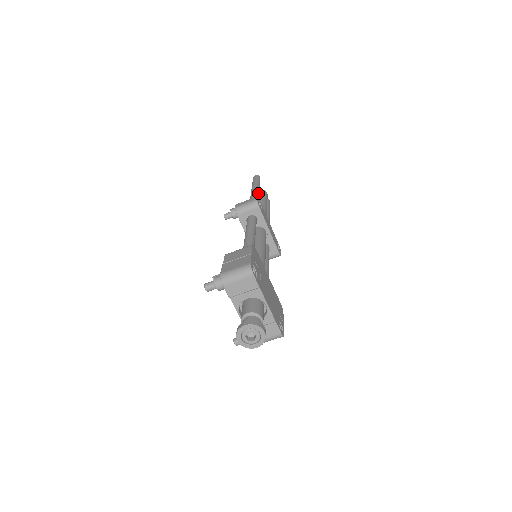
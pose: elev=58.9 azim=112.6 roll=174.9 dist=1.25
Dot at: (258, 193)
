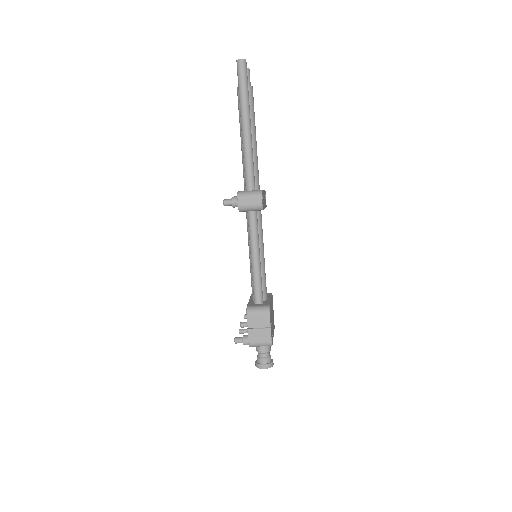
Dot at: occluded
